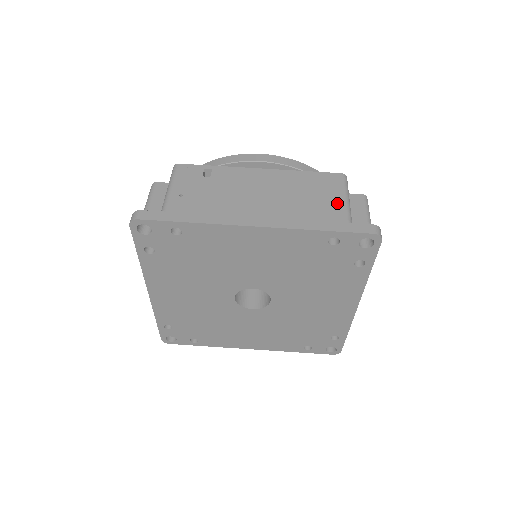
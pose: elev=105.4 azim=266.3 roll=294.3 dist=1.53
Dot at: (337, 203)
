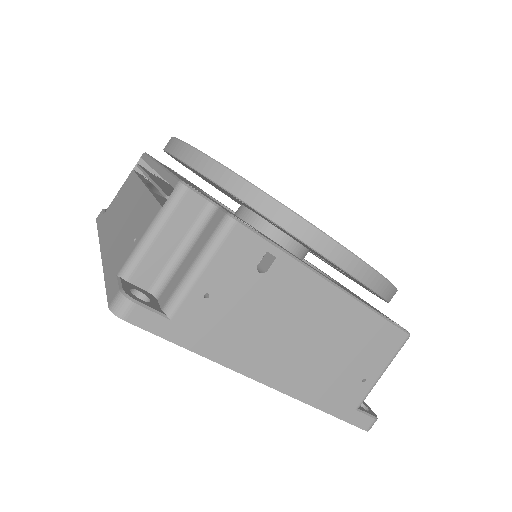
Dot at: (368, 380)
